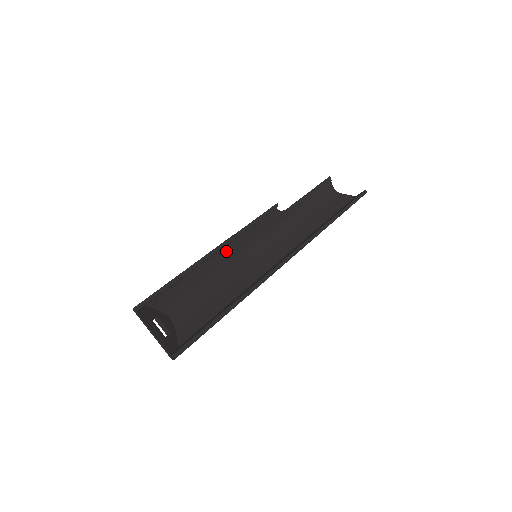
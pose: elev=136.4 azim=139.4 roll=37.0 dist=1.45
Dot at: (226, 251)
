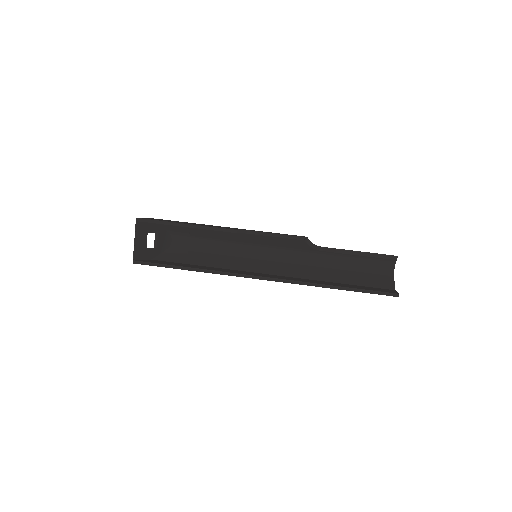
Dot at: (238, 235)
